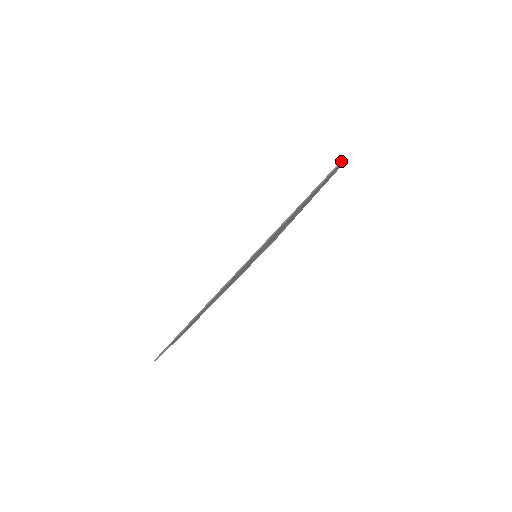
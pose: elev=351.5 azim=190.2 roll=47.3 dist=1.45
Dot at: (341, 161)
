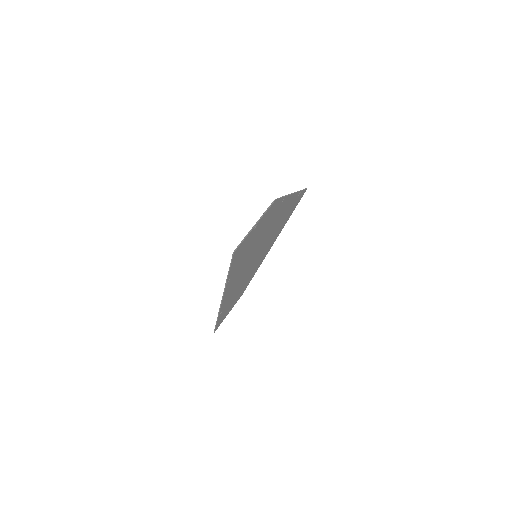
Dot at: (233, 253)
